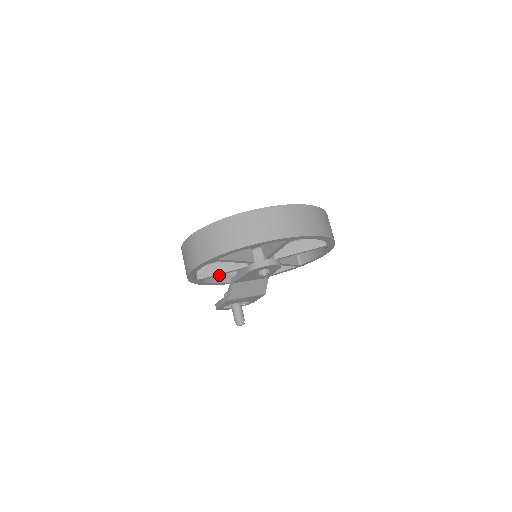
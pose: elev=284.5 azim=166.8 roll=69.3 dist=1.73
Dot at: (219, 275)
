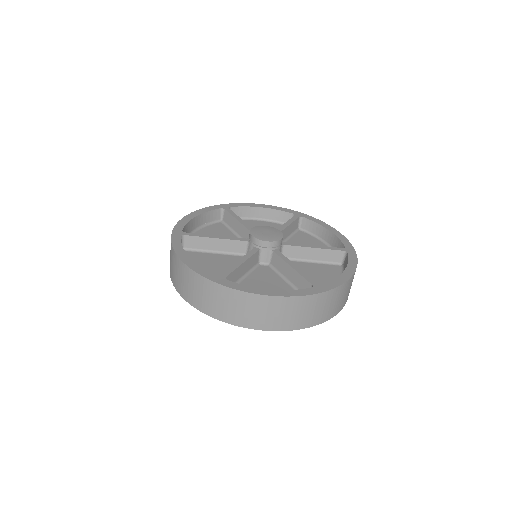
Dot at: occluded
